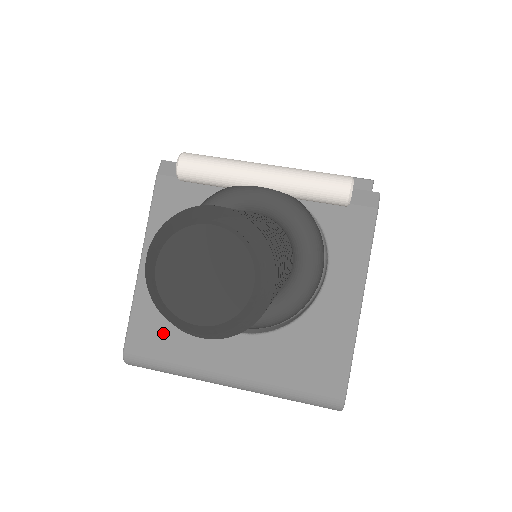
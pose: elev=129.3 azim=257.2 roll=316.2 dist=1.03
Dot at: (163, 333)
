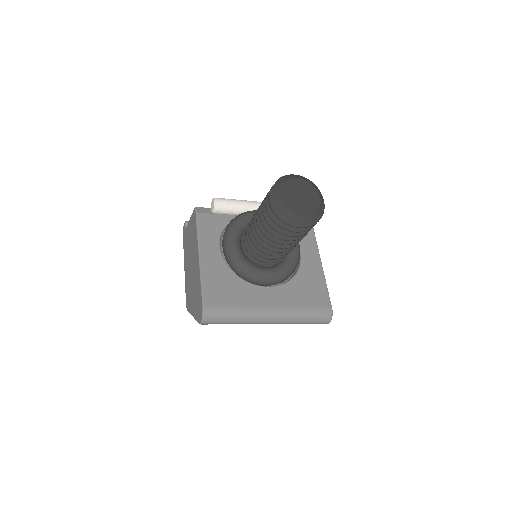
Dot at: (225, 294)
